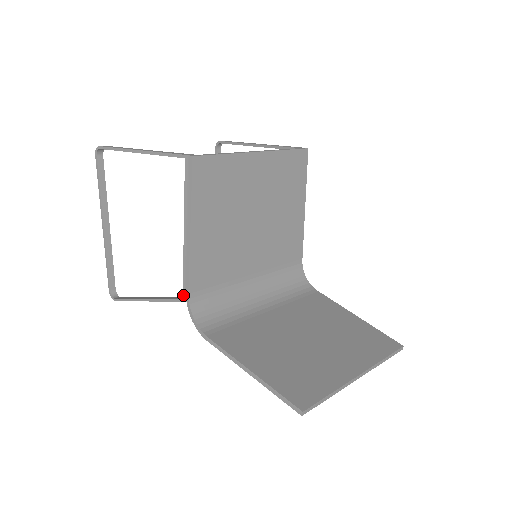
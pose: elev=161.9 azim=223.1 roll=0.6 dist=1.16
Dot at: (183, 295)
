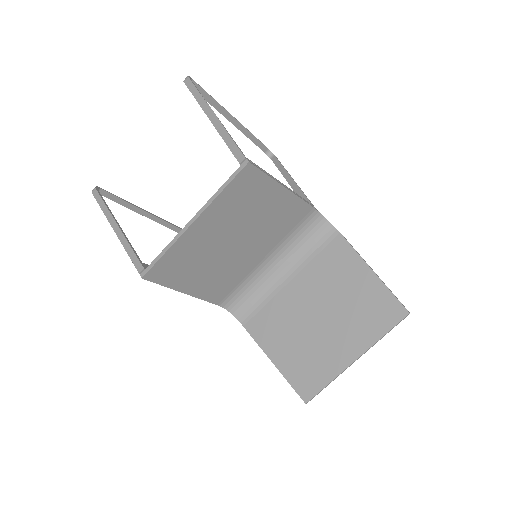
Dot at: occluded
